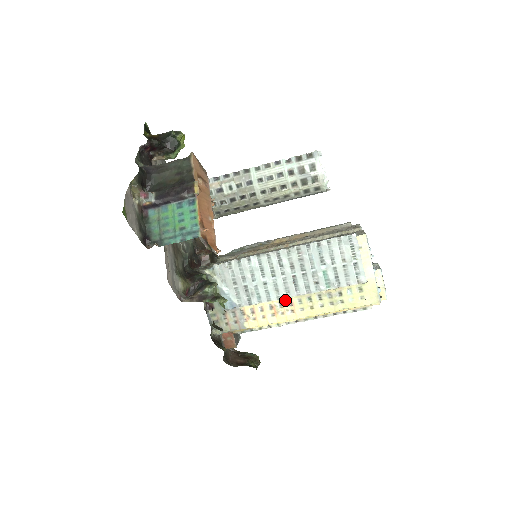
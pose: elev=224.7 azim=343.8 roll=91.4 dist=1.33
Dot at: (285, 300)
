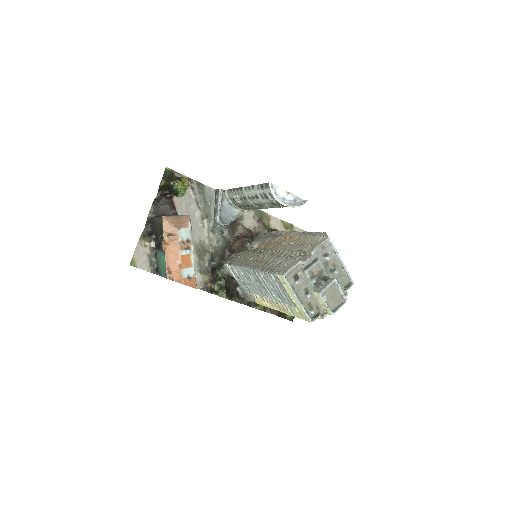
Dot at: occluded
